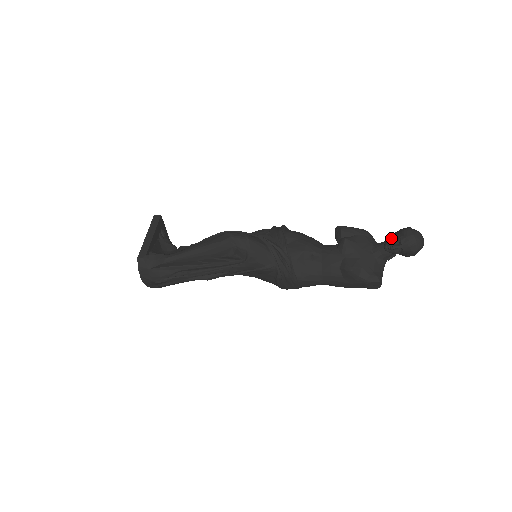
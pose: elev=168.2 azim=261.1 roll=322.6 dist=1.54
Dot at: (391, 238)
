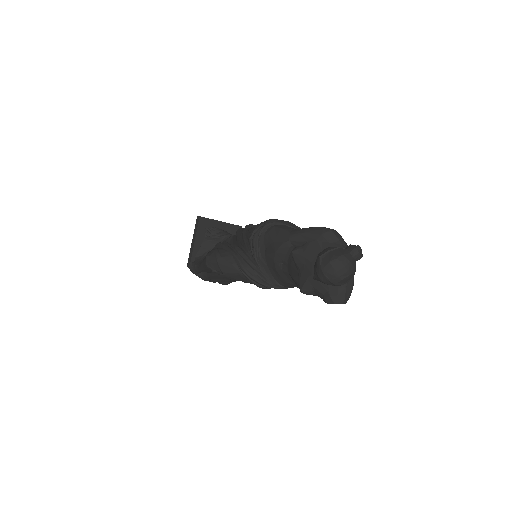
Dot at: occluded
